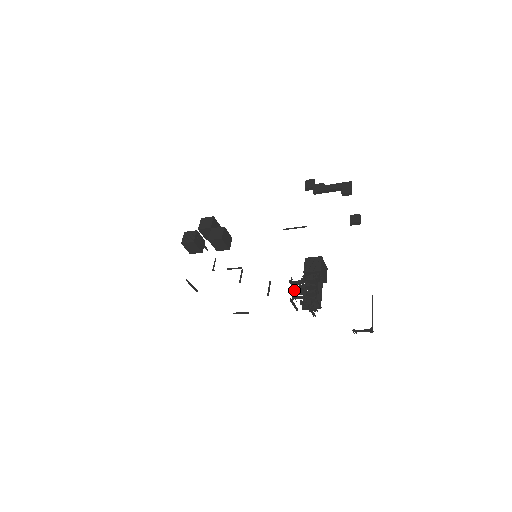
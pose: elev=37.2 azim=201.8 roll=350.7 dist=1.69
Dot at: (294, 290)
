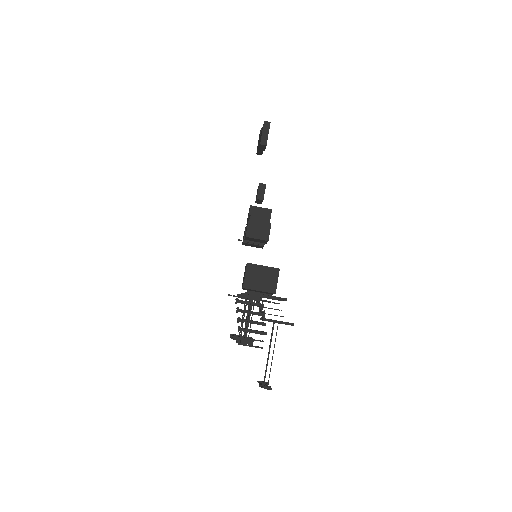
Dot at: occluded
